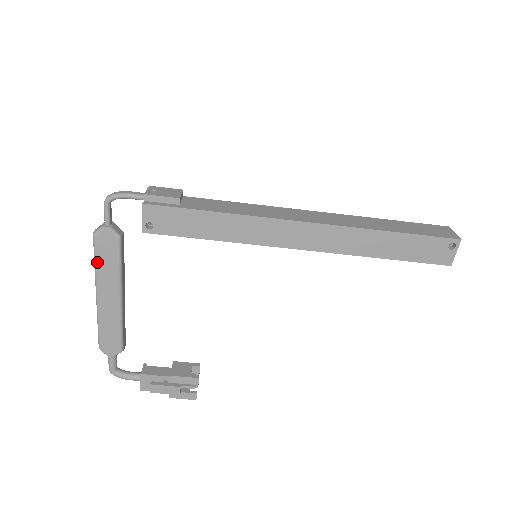
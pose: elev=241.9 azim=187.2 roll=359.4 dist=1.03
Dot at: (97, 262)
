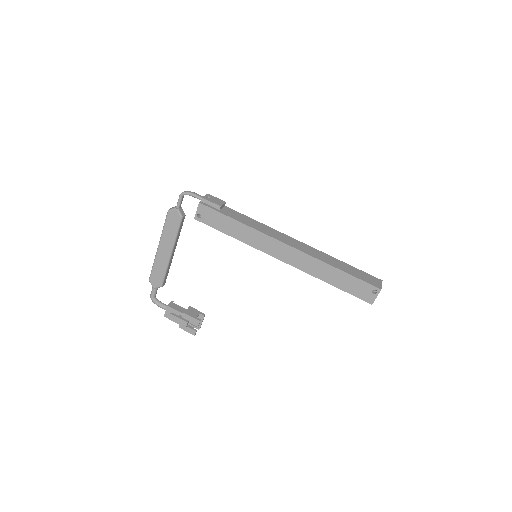
Dot at: (165, 227)
